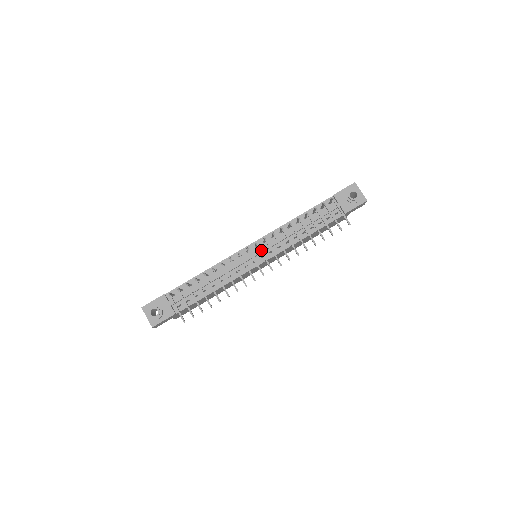
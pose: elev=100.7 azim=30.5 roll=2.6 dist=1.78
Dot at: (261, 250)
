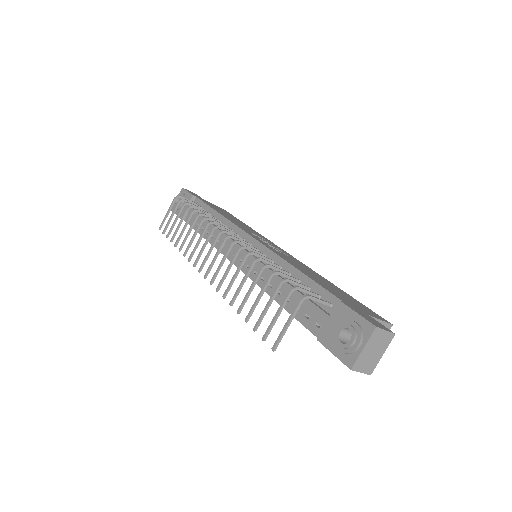
Dot at: (243, 252)
